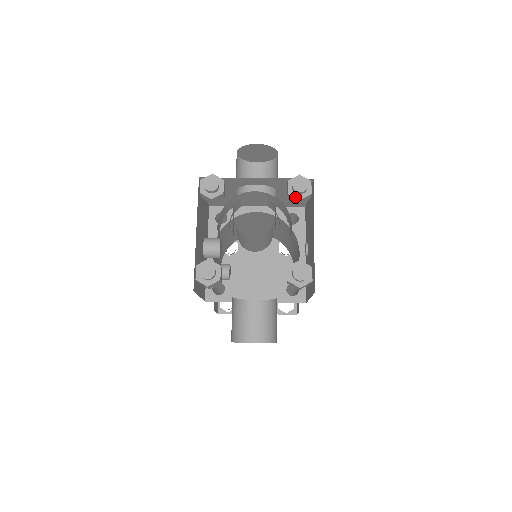
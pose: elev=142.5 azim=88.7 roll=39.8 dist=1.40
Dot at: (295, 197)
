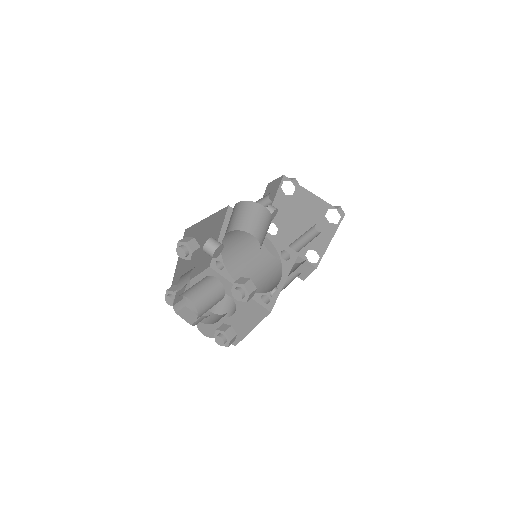
Dot at: occluded
